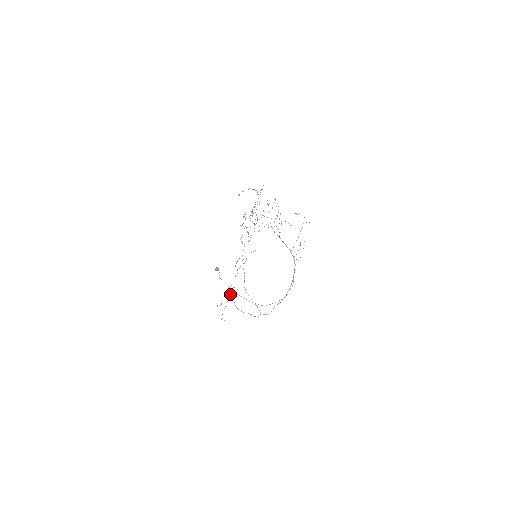
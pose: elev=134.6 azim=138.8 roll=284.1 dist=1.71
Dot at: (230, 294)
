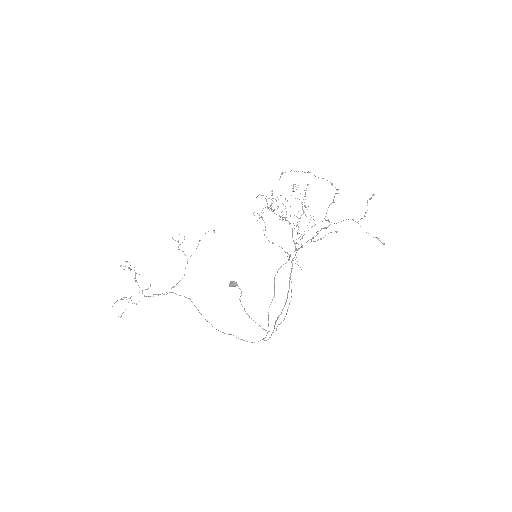
Dot at: (134, 278)
